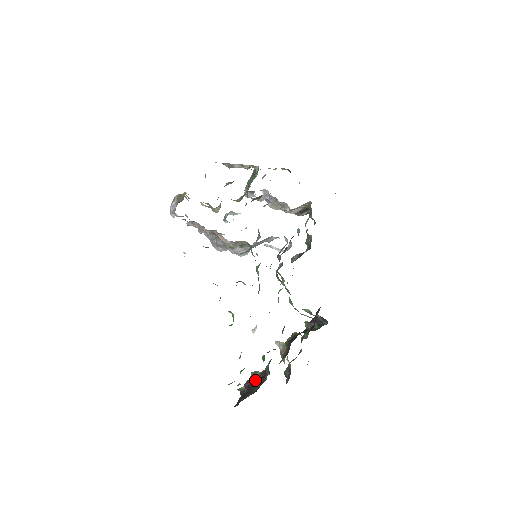
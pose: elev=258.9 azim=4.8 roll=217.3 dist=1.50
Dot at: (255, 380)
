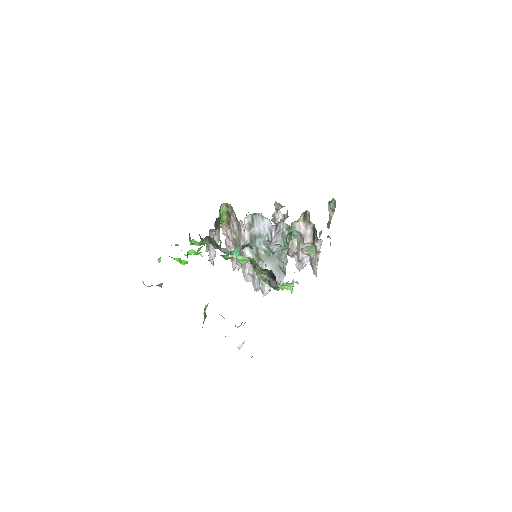
Dot at: occluded
